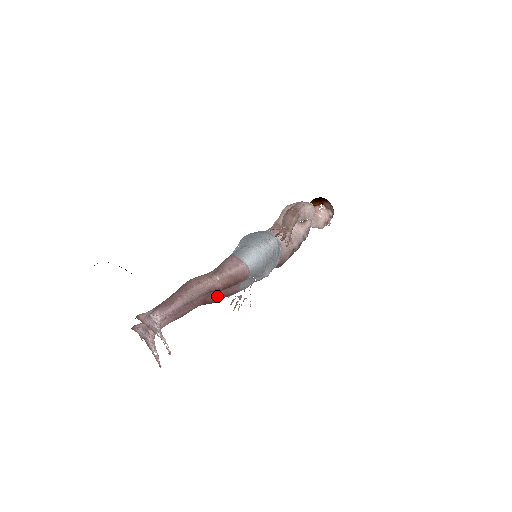
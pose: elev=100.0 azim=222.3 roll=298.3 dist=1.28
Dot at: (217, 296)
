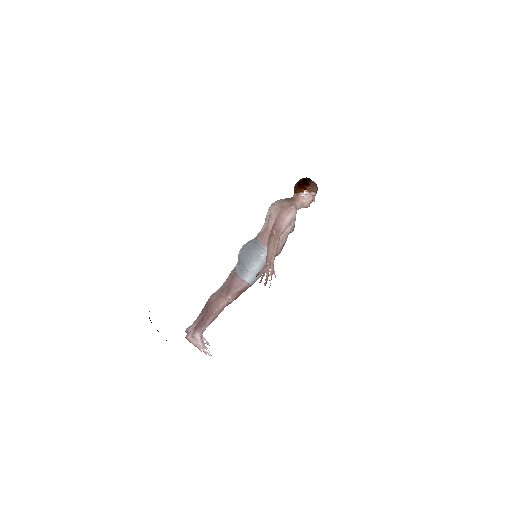
Dot at: occluded
